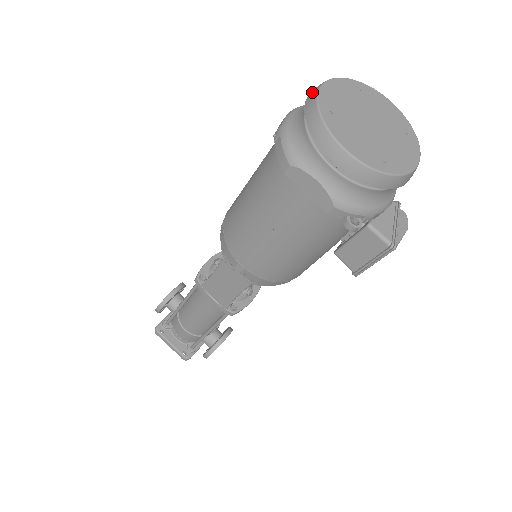
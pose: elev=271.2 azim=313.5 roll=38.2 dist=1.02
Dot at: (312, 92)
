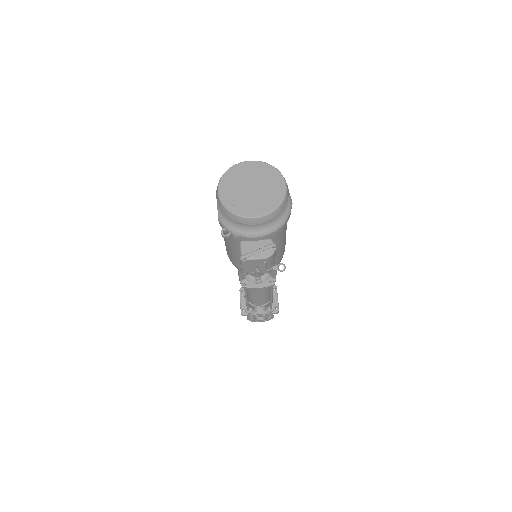
Dot at: (242, 163)
